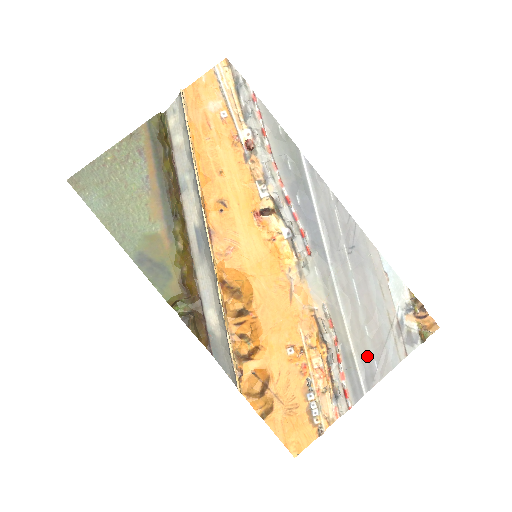
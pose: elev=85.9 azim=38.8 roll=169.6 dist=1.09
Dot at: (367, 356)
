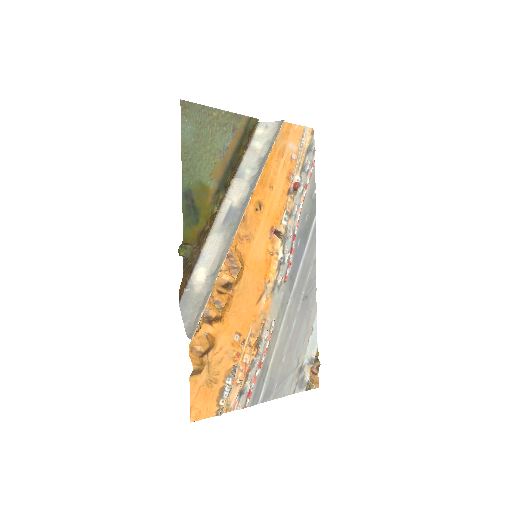
Dot at: (275, 376)
